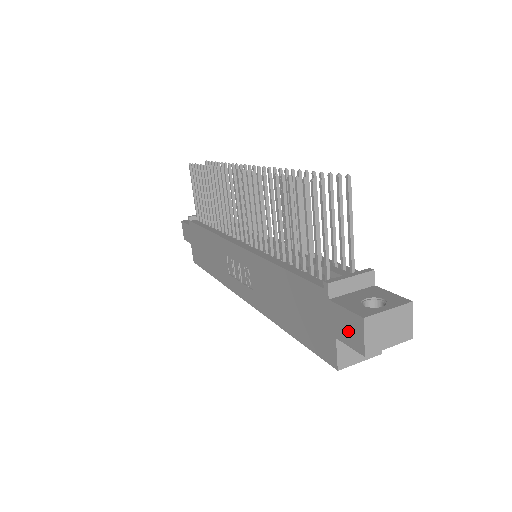
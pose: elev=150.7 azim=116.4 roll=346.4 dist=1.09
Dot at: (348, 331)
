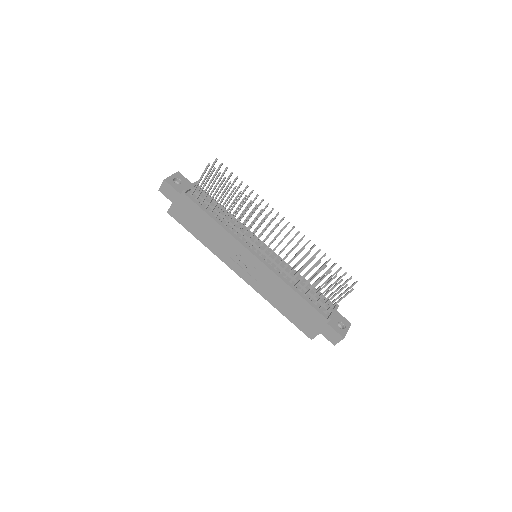
Dot at: (331, 336)
